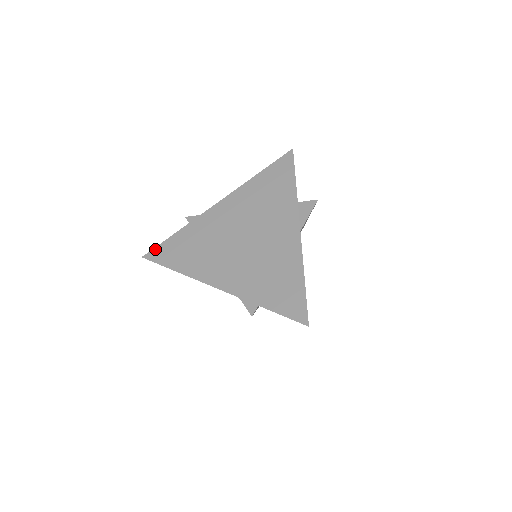
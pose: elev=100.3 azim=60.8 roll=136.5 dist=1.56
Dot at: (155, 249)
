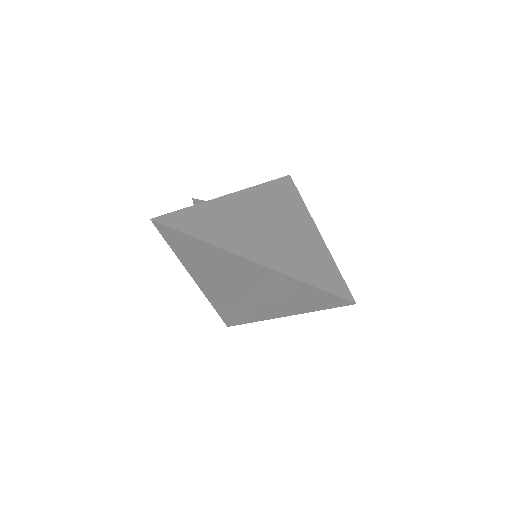
Dot at: (167, 215)
